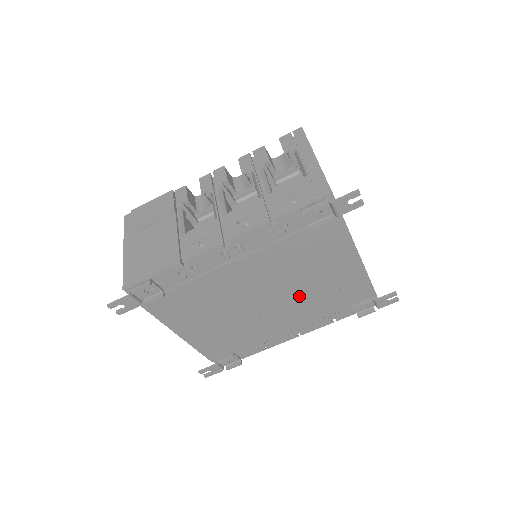
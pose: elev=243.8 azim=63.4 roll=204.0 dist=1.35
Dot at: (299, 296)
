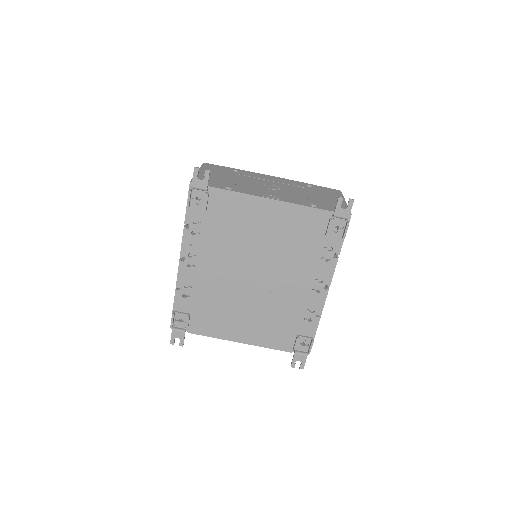
Dot at: (273, 258)
